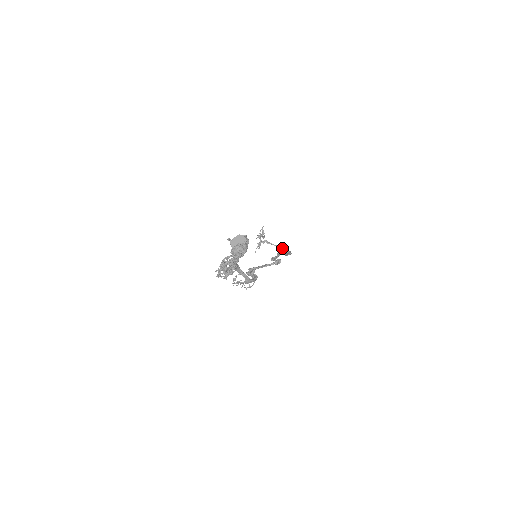
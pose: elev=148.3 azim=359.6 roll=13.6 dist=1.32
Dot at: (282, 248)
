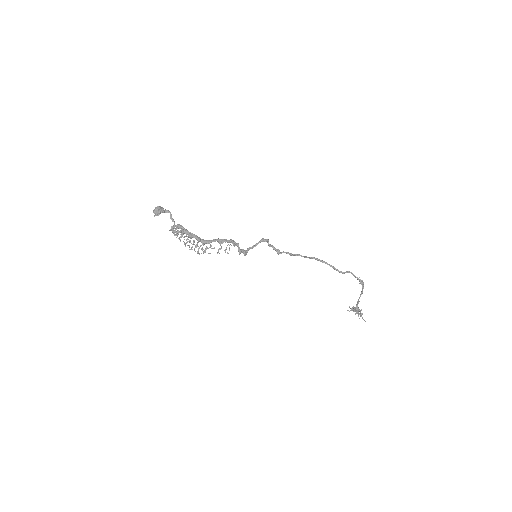
Dot at: (362, 289)
